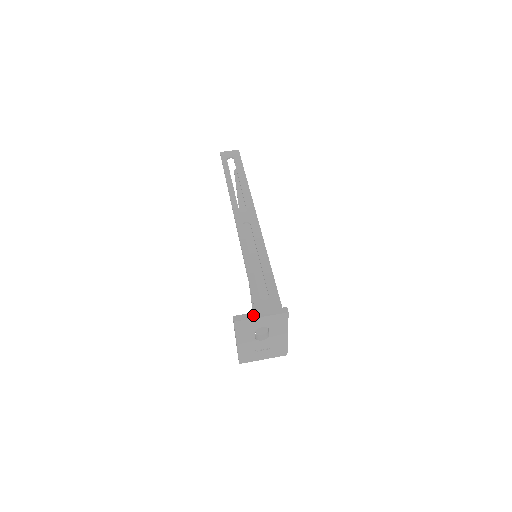
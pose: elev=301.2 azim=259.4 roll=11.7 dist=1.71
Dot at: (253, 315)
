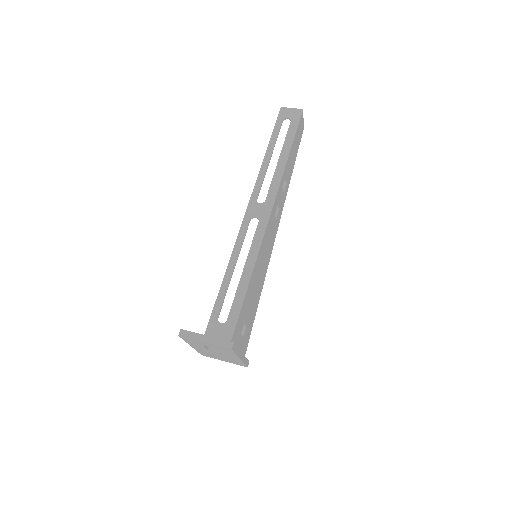
Dot at: (198, 337)
